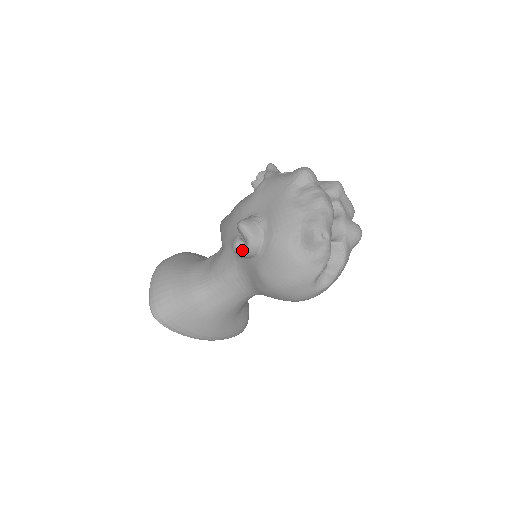
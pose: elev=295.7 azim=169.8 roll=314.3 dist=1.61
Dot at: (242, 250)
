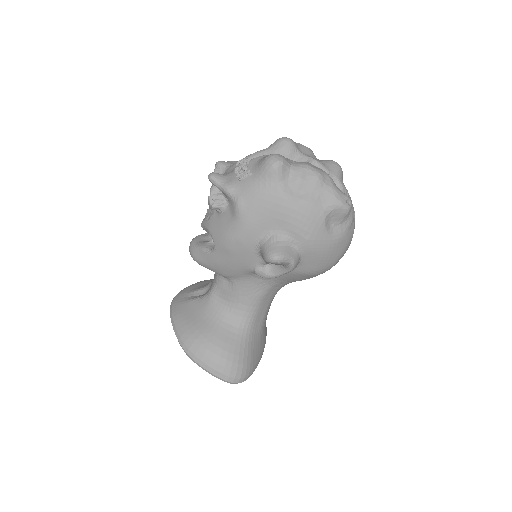
Dot at: (280, 272)
